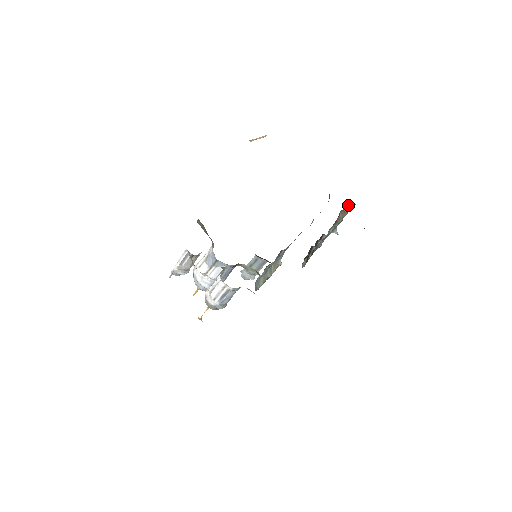
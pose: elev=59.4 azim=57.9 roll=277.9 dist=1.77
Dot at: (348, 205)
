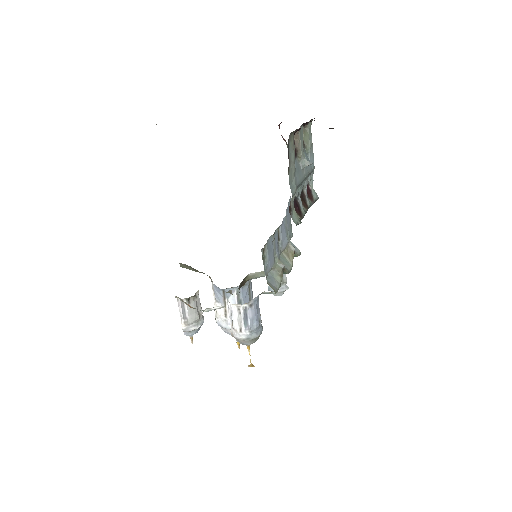
Dot at: (303, 129)
